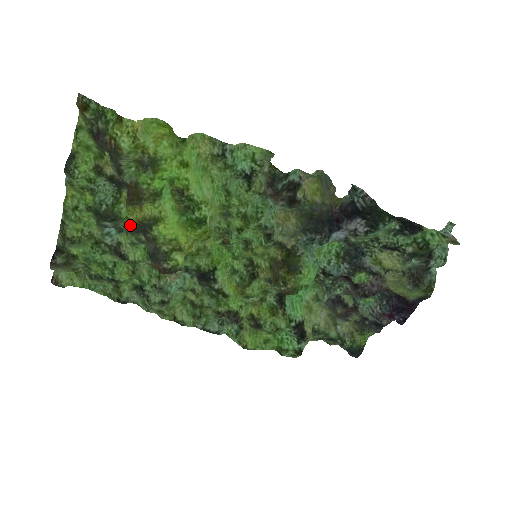
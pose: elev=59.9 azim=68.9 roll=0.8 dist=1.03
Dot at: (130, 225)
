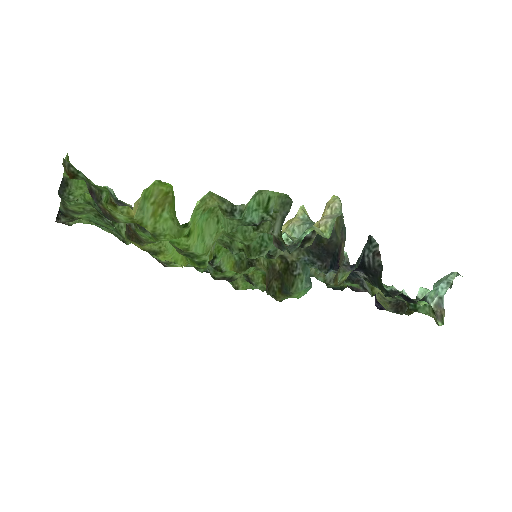
Dot at: occluded
